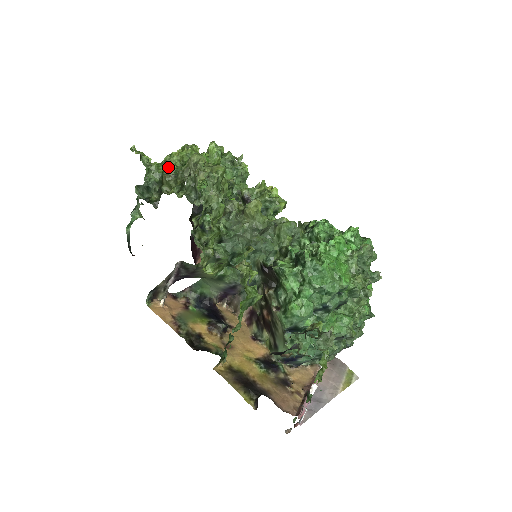
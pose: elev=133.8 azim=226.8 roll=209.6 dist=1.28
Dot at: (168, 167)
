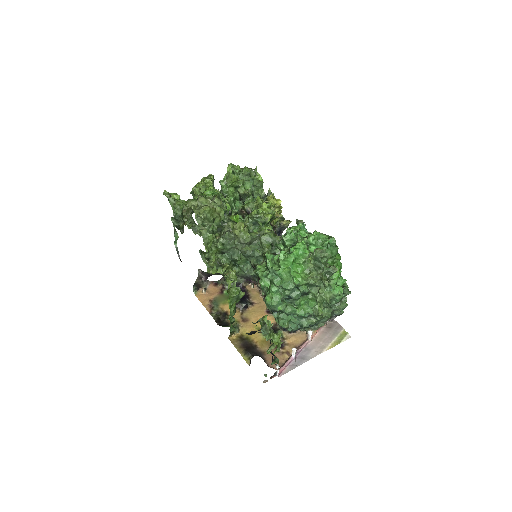
Dot at: (187, 202)
